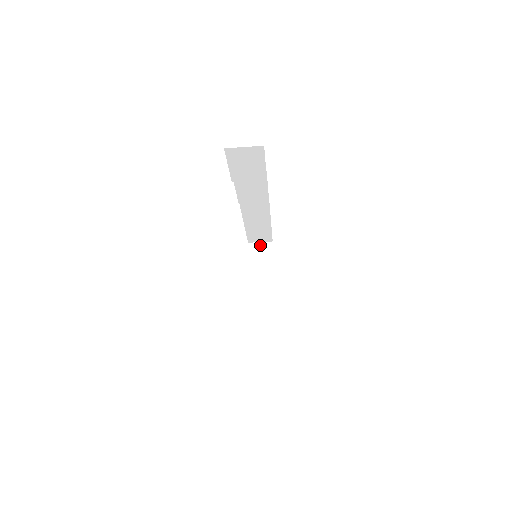
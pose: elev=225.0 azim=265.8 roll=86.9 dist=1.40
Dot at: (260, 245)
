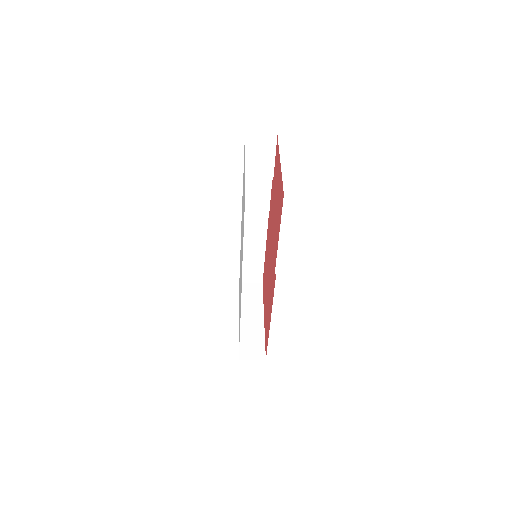
Dot at: (251, 285)
